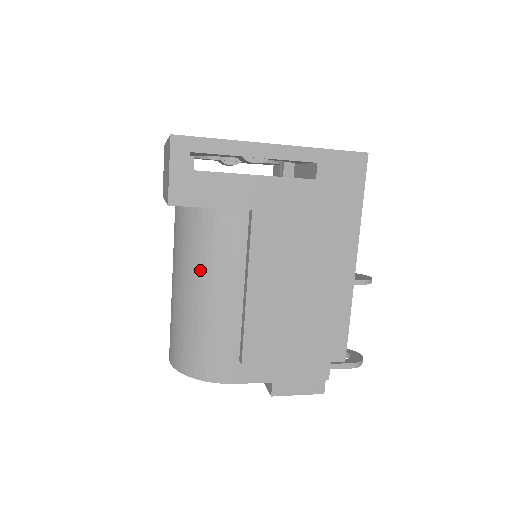
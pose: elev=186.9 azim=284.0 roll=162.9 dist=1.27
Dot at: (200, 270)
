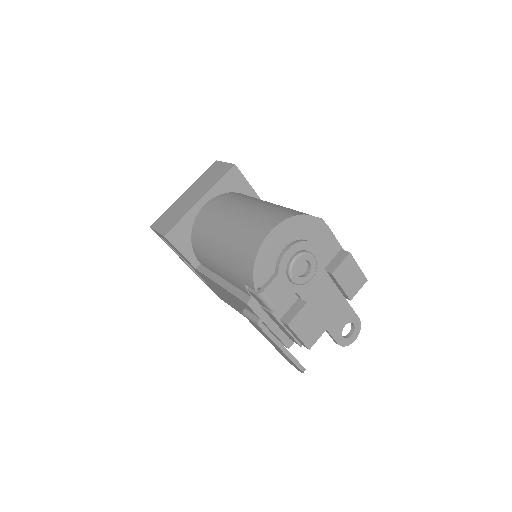
Dot at: (258, 199)
